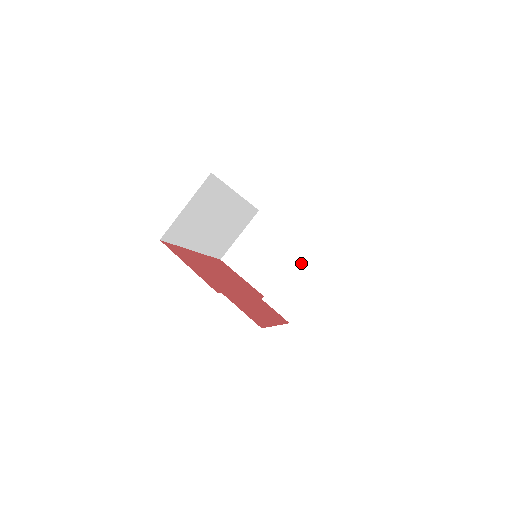
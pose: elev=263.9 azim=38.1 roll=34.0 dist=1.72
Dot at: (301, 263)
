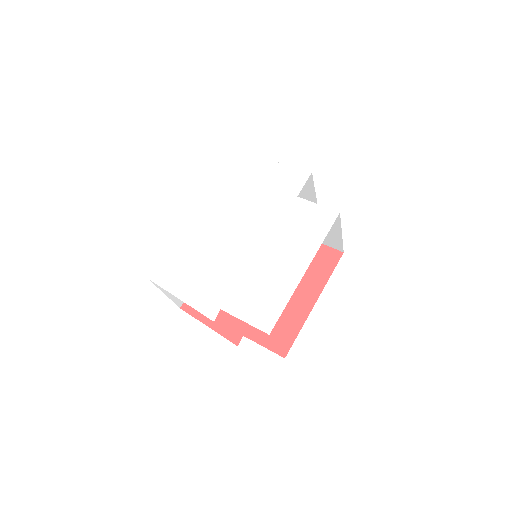
Dot at: occluded
